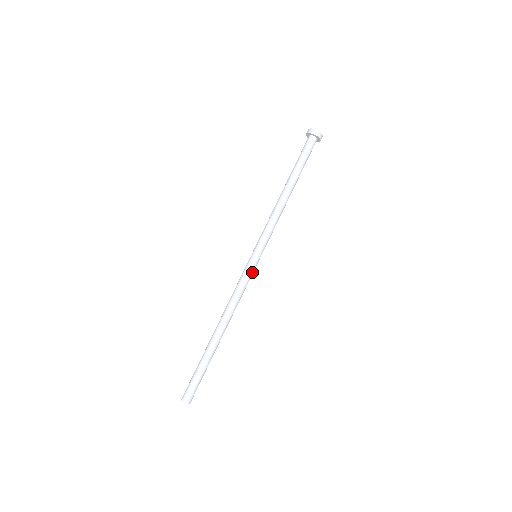
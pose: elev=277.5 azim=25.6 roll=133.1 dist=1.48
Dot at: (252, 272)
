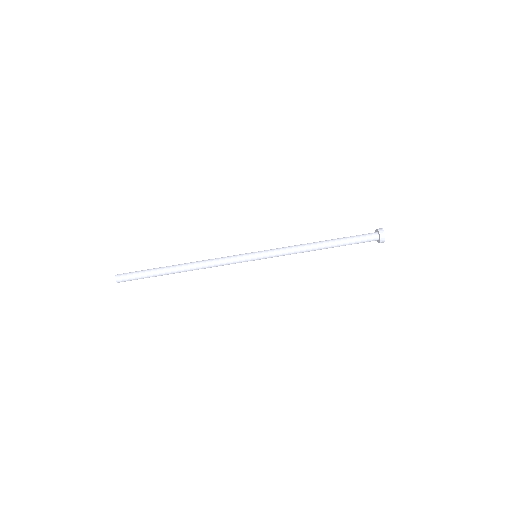
Dot at: occluded
